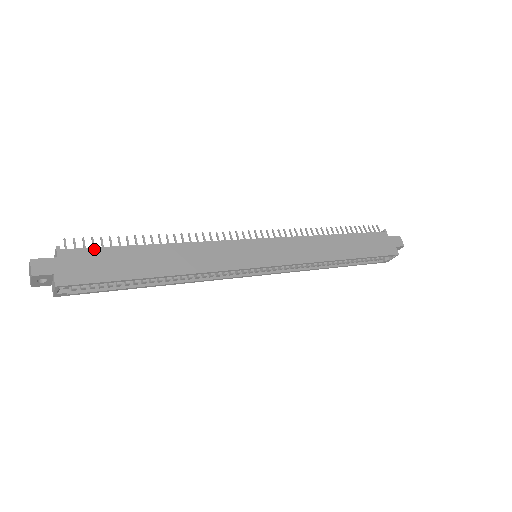
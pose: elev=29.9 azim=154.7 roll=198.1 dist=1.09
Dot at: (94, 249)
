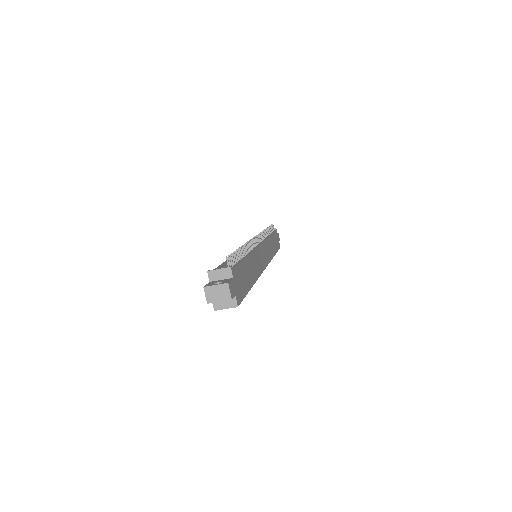
Dot at: (238, 266)
